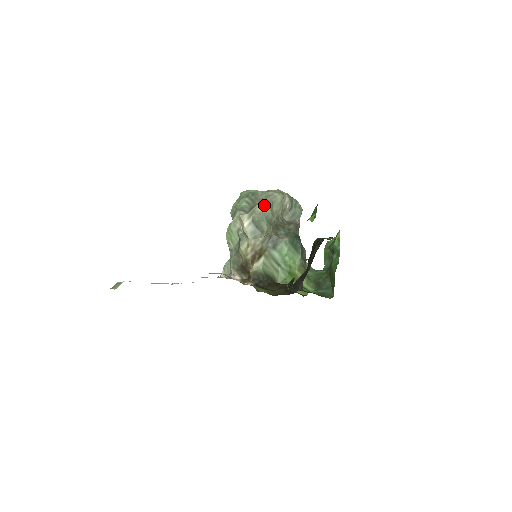
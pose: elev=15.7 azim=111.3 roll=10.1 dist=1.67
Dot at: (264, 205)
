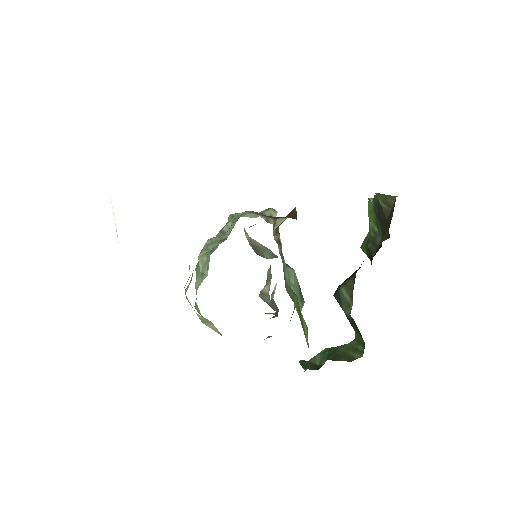
Dot at: (267, 249)
